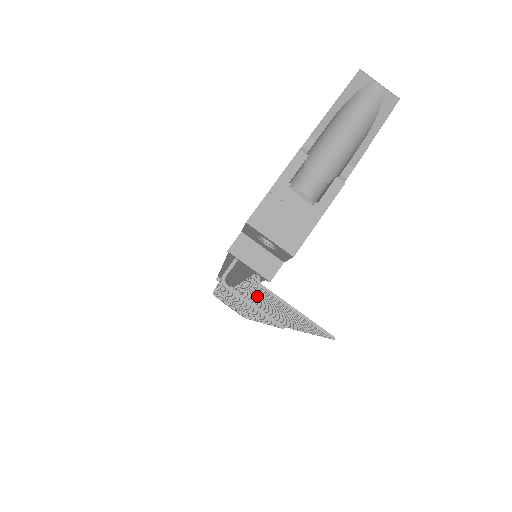
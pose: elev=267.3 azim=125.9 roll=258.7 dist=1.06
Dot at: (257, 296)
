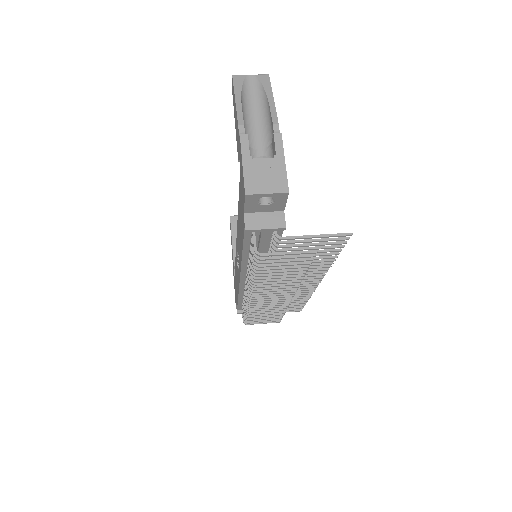
Dot at: occluded
